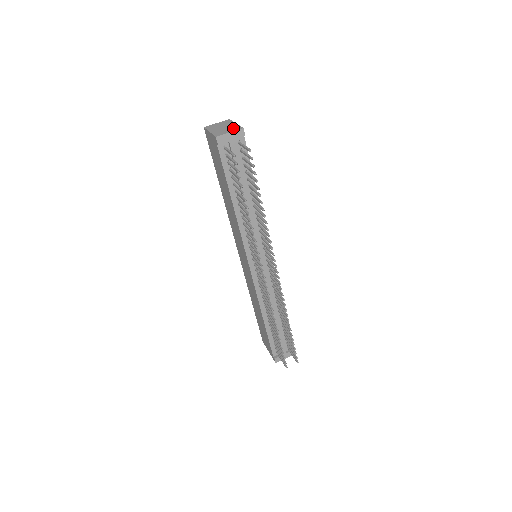
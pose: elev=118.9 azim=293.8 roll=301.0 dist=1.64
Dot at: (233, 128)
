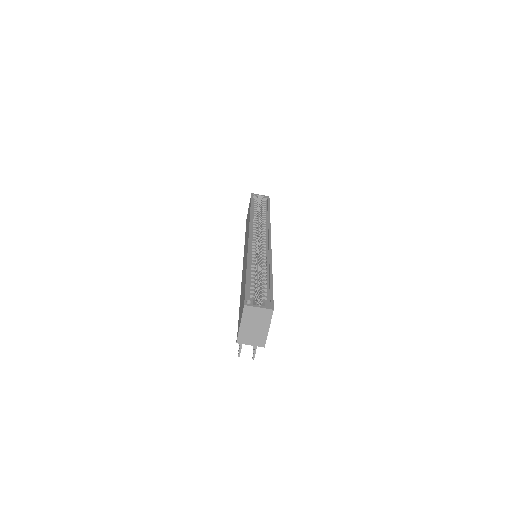
Dot at: (258, 340)
